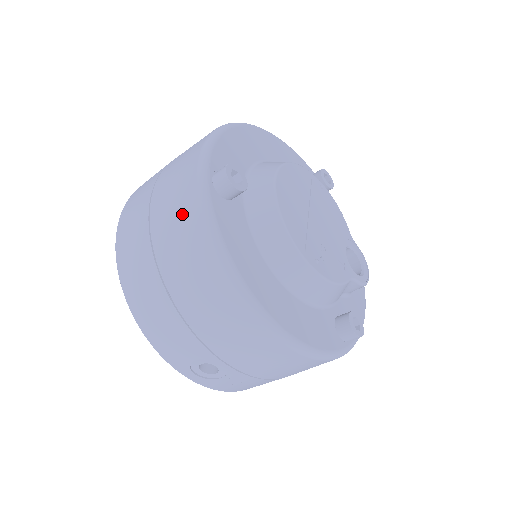
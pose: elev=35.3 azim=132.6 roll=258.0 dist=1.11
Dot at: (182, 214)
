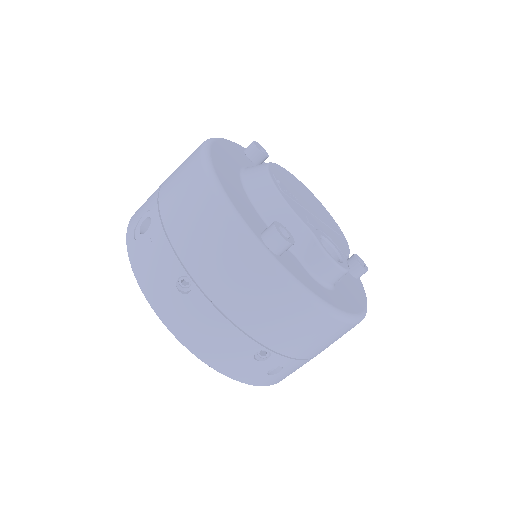
Dot at: occluded
